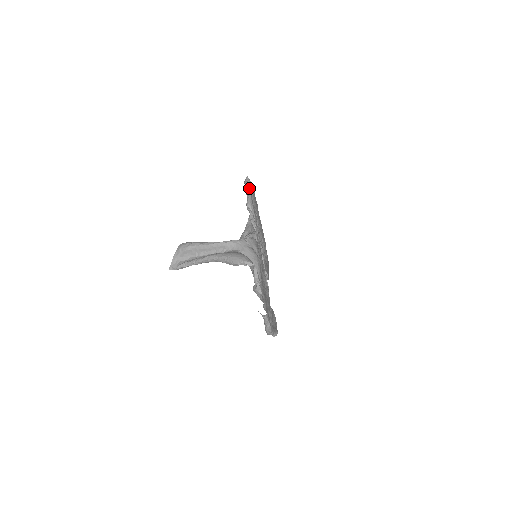
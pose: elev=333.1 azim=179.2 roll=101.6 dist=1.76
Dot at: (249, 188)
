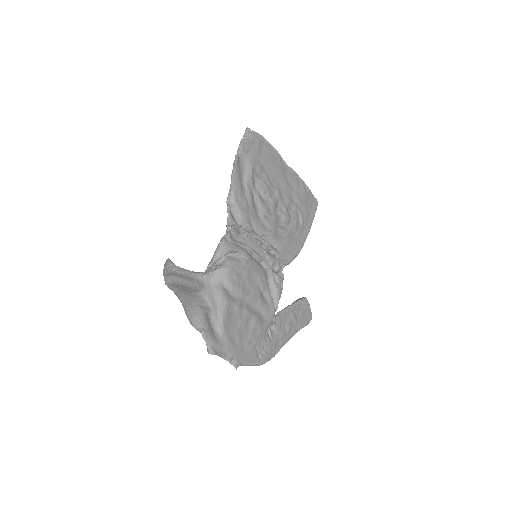
Dot at: (234, 166)
